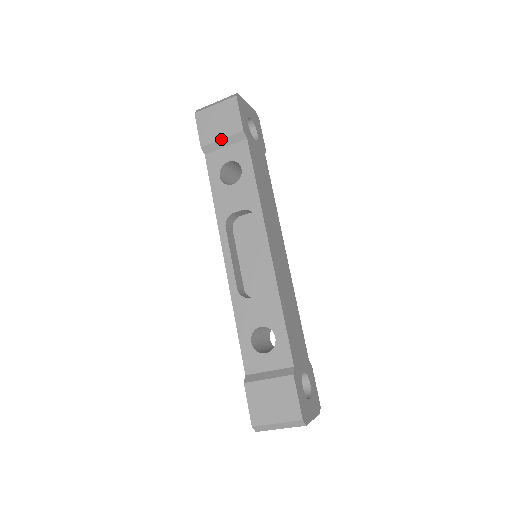
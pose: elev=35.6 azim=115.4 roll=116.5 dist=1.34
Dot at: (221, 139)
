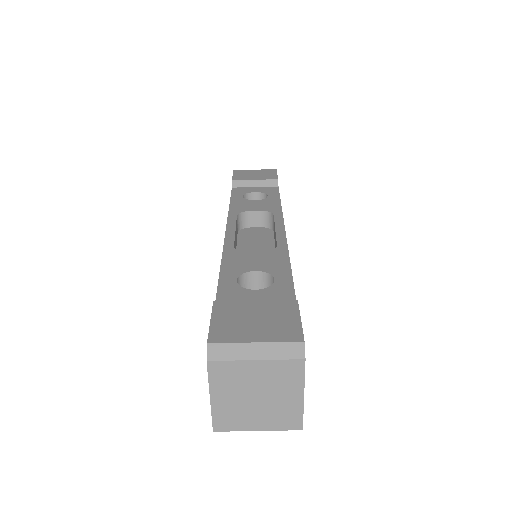
Dot at: (254, 180)
